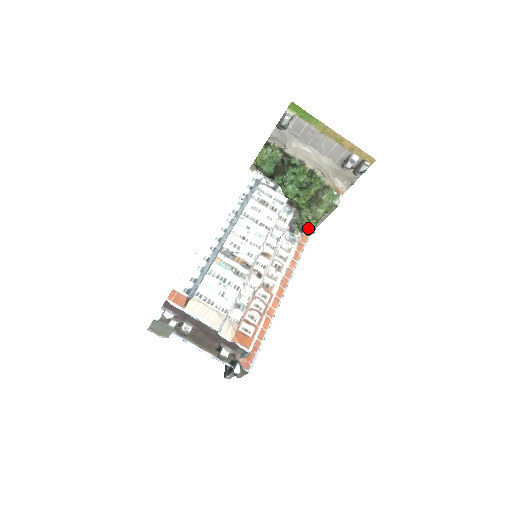
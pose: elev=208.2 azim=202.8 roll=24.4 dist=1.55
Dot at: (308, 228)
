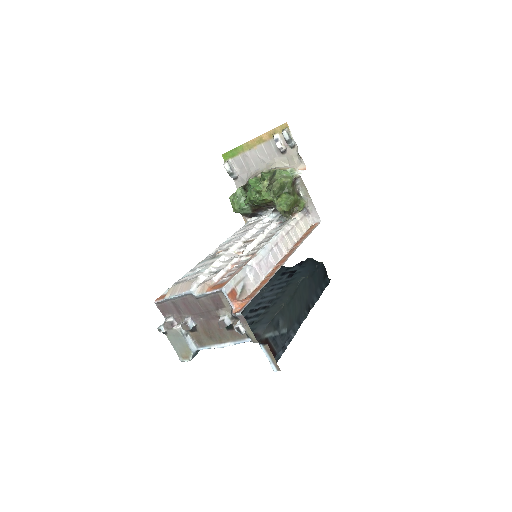
Dot at: (280, 204)
